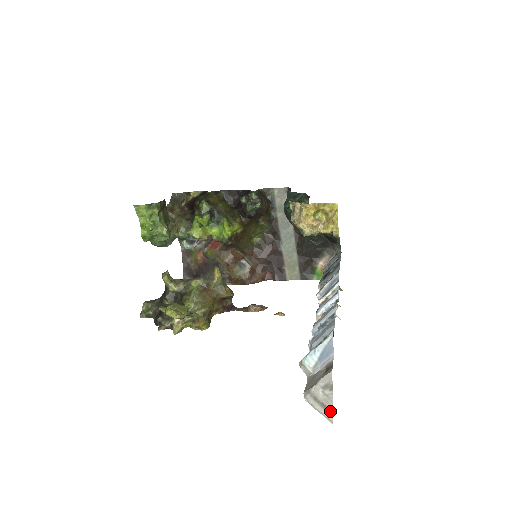
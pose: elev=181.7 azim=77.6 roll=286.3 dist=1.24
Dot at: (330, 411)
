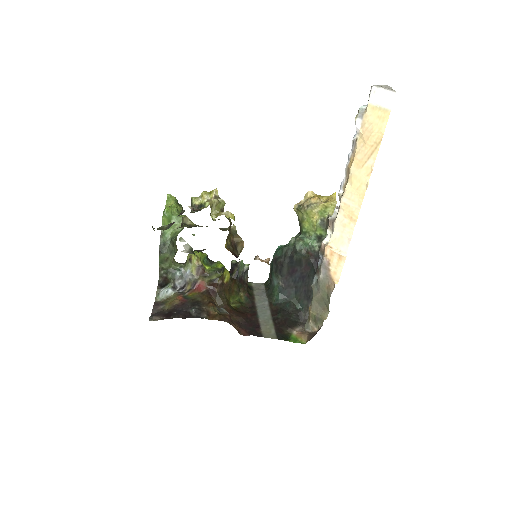
Dot at: (391, 89)
